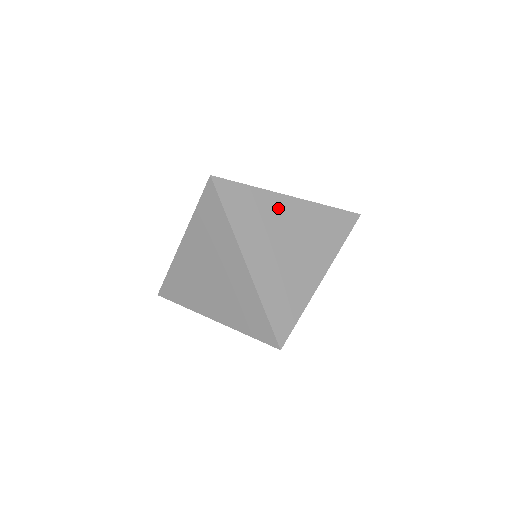
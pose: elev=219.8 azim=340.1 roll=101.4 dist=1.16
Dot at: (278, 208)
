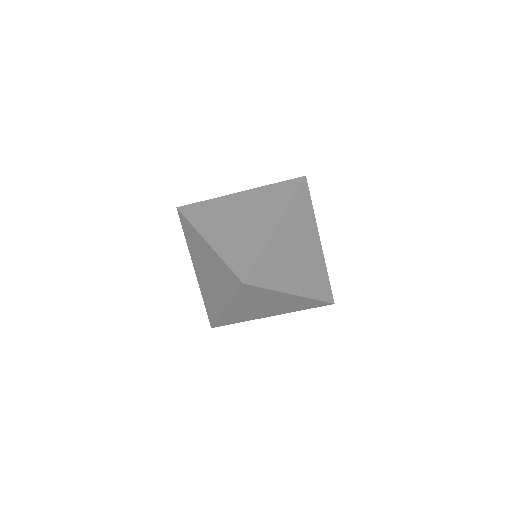
Dot at: (312, 234)
